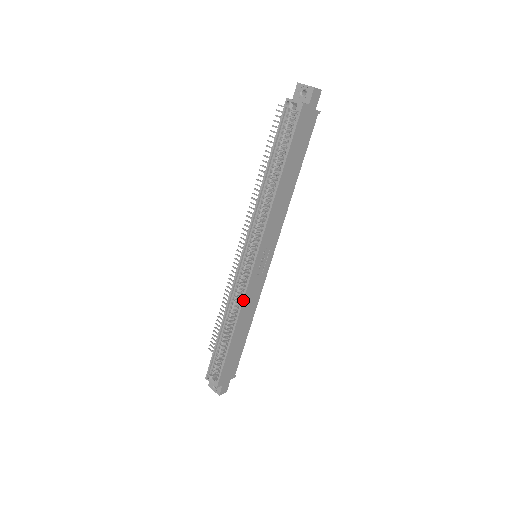
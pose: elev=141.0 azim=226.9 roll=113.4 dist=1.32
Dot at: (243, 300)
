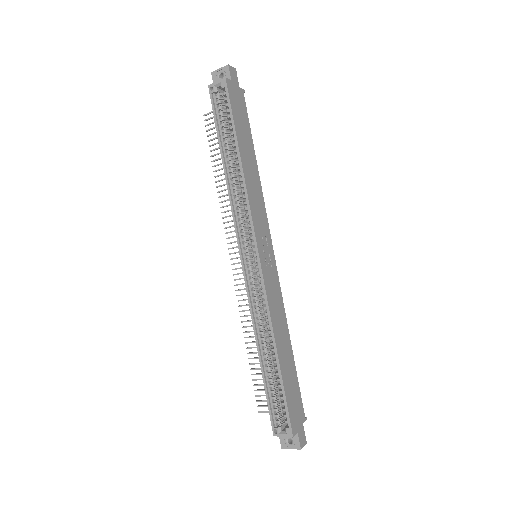
Dot at: (267, 303)
